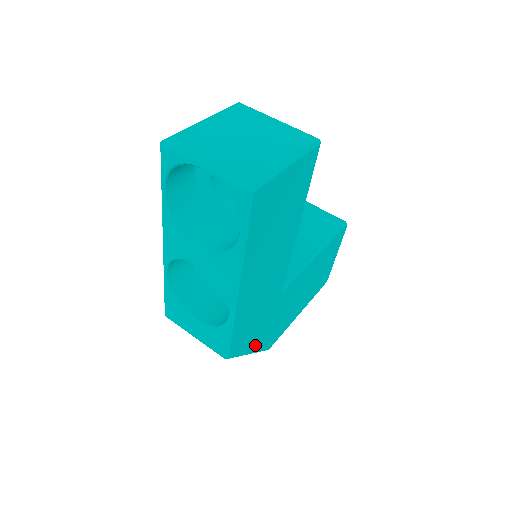
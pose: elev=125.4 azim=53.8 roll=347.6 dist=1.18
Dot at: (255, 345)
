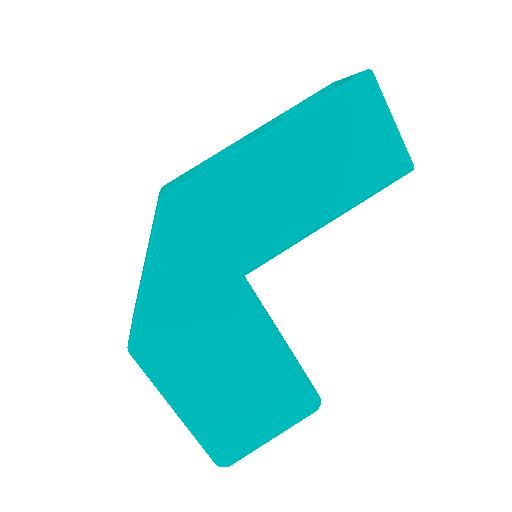
Dot at: (160, 278)
